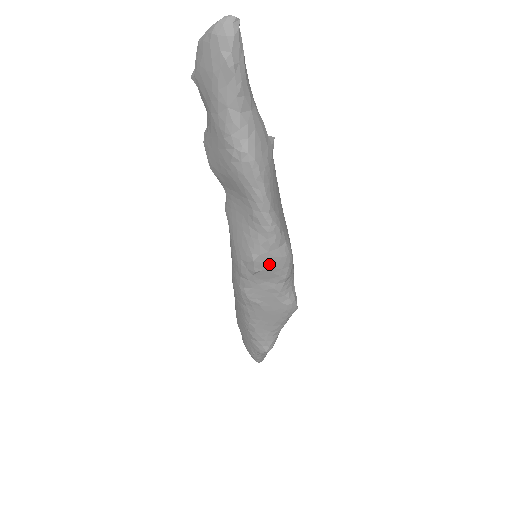
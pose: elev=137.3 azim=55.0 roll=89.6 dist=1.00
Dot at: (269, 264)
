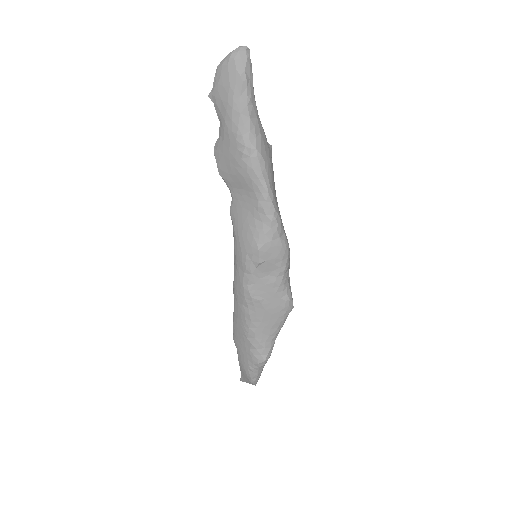
Dot at: (272, 254)
